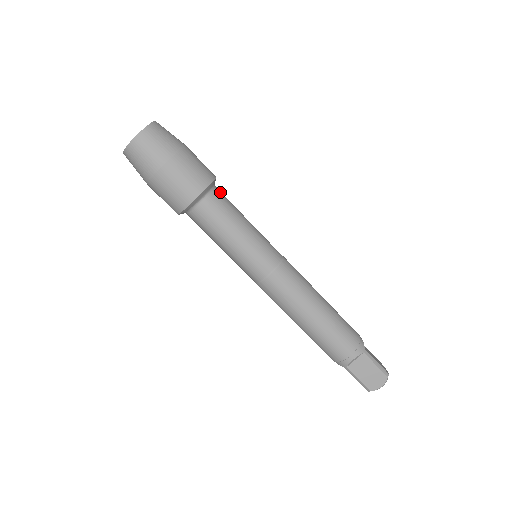
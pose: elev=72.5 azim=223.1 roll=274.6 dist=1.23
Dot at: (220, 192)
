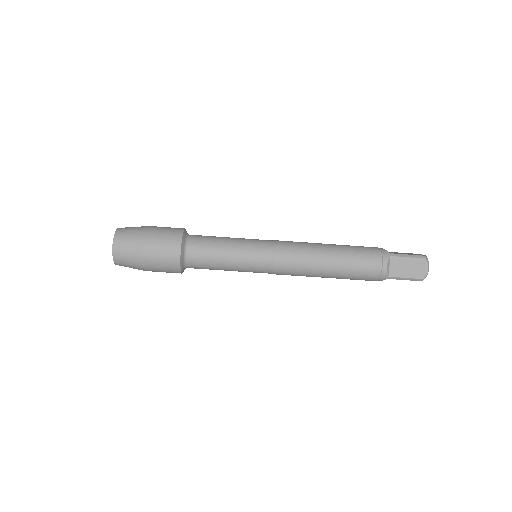
Dot at: (195, 235)
